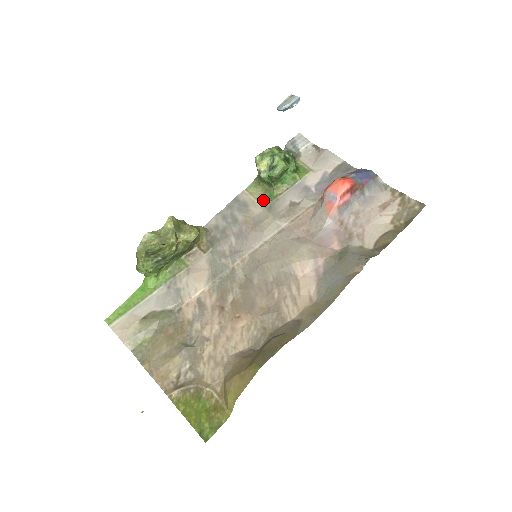
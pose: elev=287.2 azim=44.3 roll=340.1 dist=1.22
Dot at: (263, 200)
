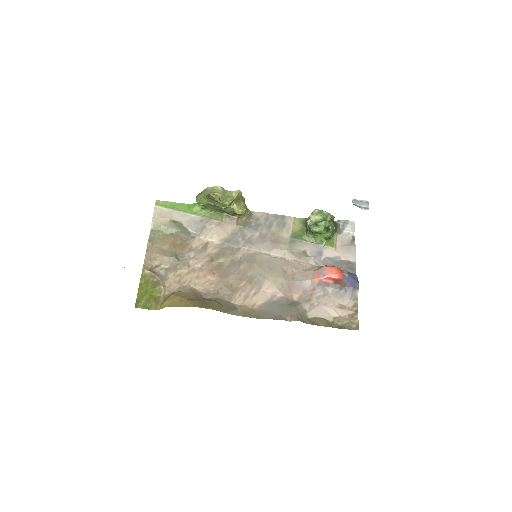
Dot at: (295, 233)
